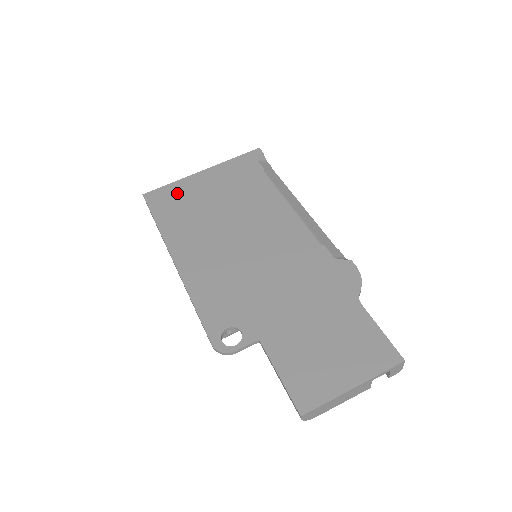
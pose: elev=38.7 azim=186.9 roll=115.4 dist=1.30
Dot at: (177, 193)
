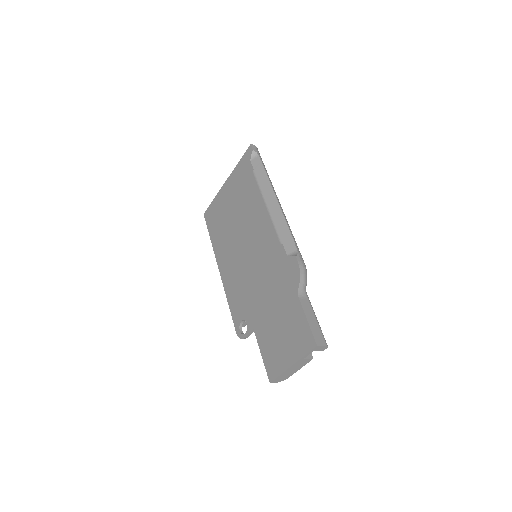
Dot at: (216, 209)
